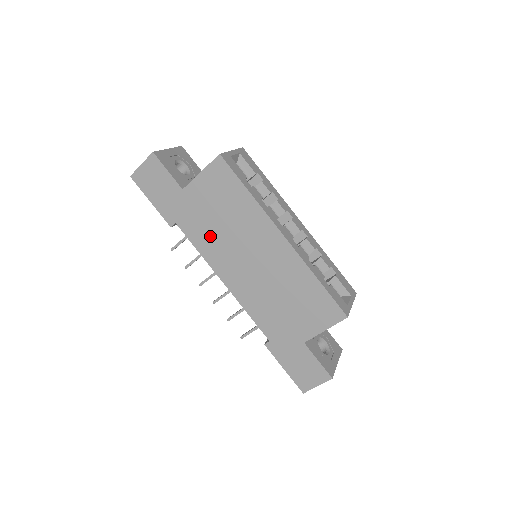
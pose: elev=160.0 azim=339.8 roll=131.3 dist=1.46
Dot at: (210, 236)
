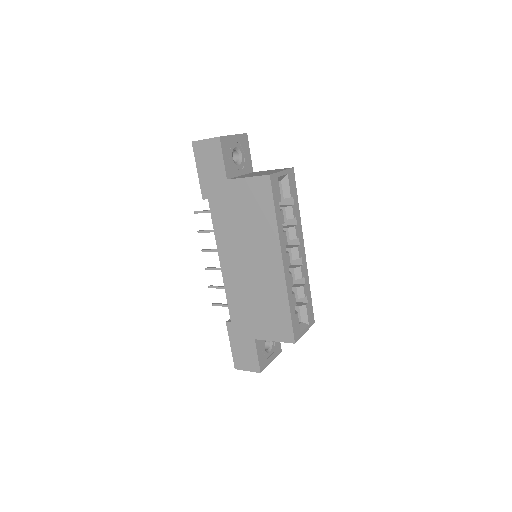
Dot at: (229, 226)
